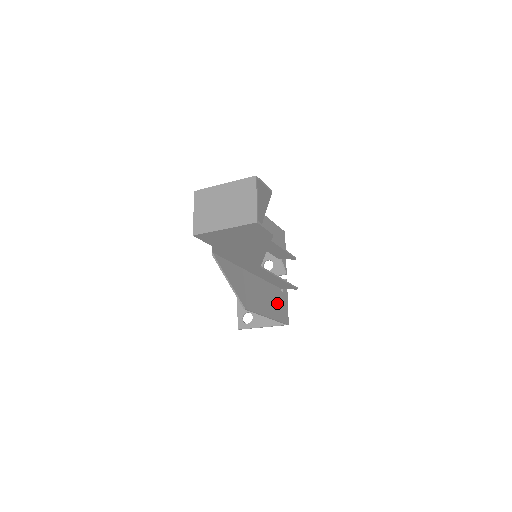
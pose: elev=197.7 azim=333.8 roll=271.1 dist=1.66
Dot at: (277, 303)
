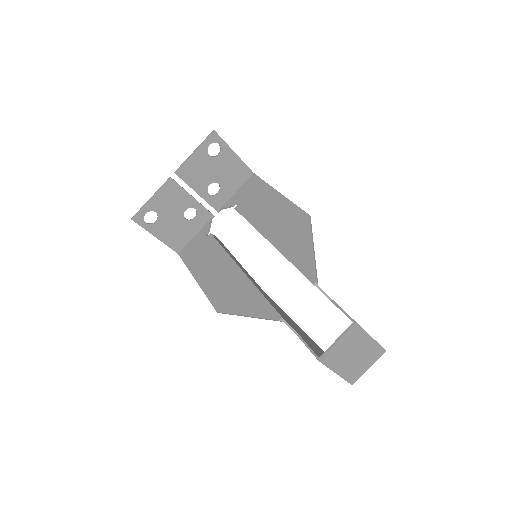
Dot at: (202, 254)
